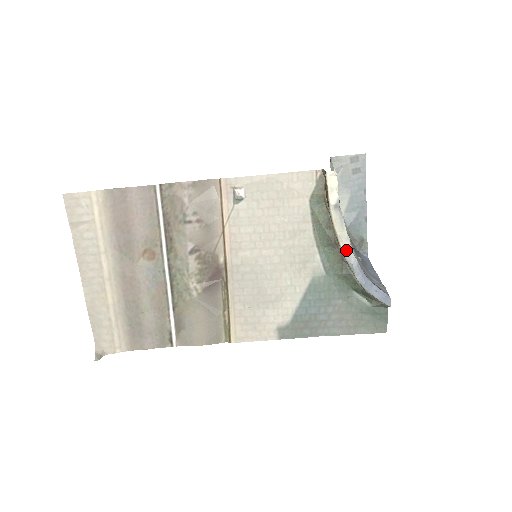
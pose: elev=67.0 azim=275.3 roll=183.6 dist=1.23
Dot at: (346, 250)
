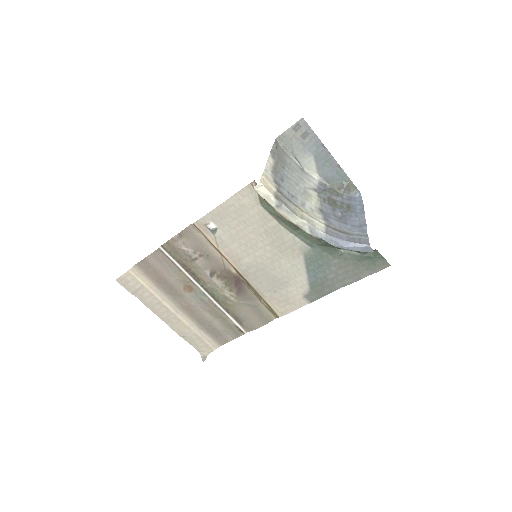
Dot at: (309, 230)
